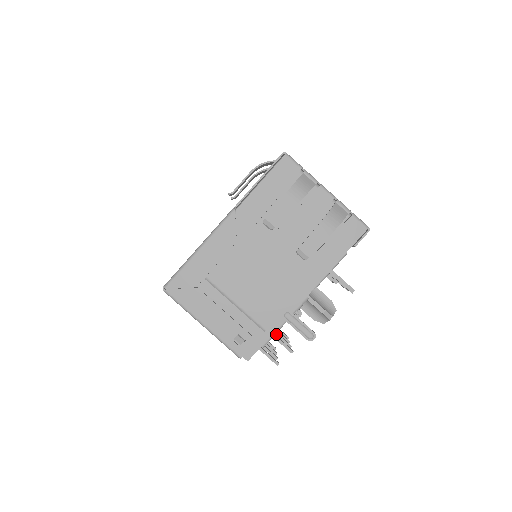
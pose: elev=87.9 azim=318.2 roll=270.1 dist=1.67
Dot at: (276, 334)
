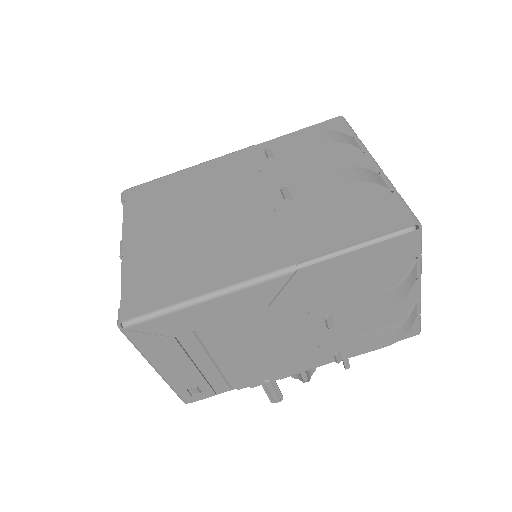
Dot at: occluded
